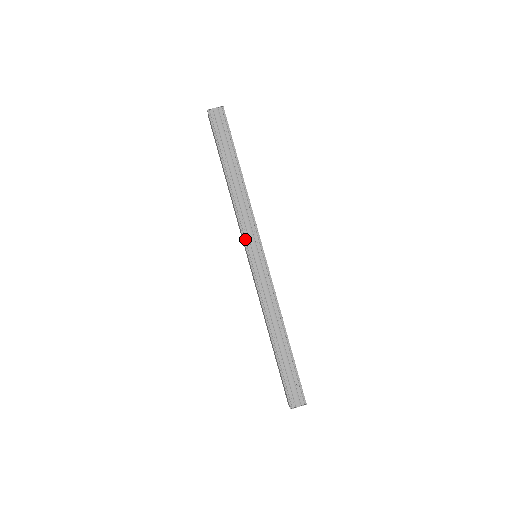
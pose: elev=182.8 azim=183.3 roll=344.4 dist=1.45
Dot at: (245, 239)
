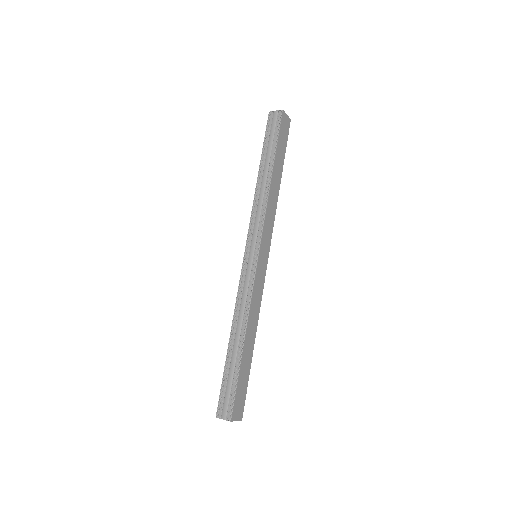
Dot at: (249, 235)
